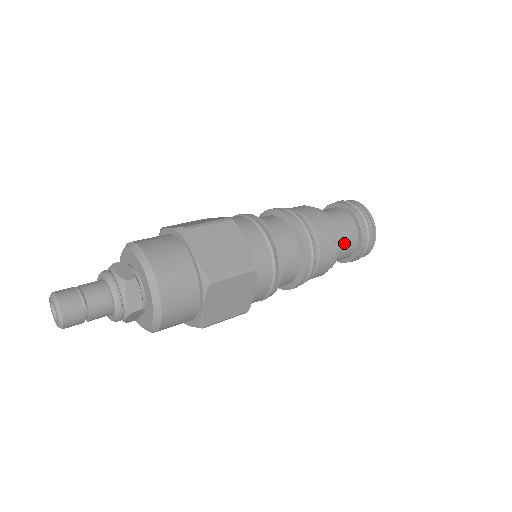
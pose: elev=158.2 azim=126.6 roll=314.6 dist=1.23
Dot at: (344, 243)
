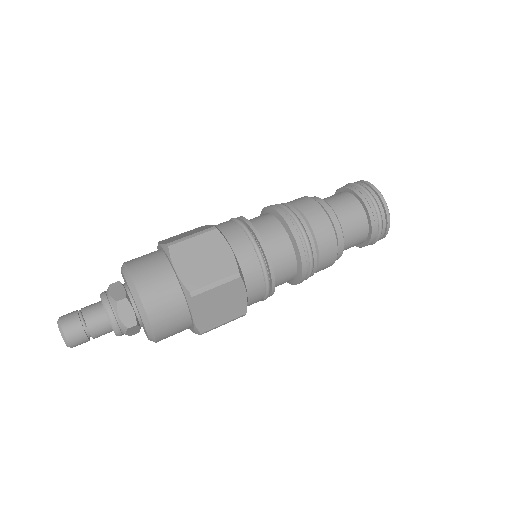
Dot at: (351, 230)
